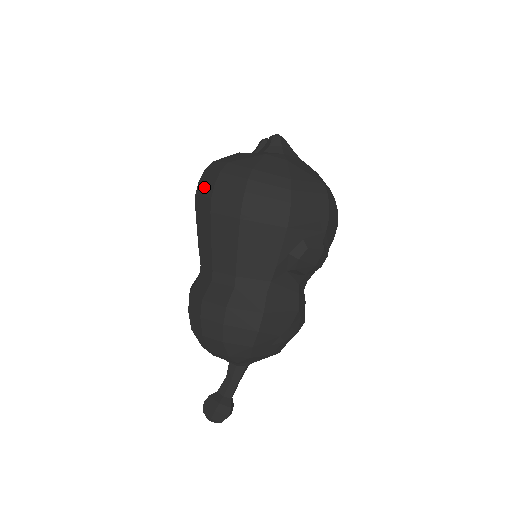
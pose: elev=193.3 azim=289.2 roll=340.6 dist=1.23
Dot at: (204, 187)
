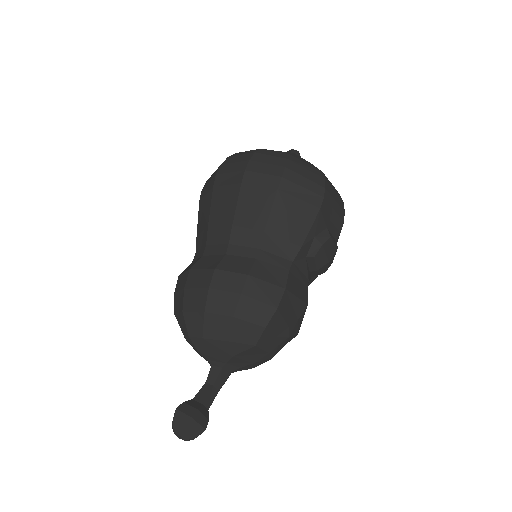
Dot at: (231, 166)
